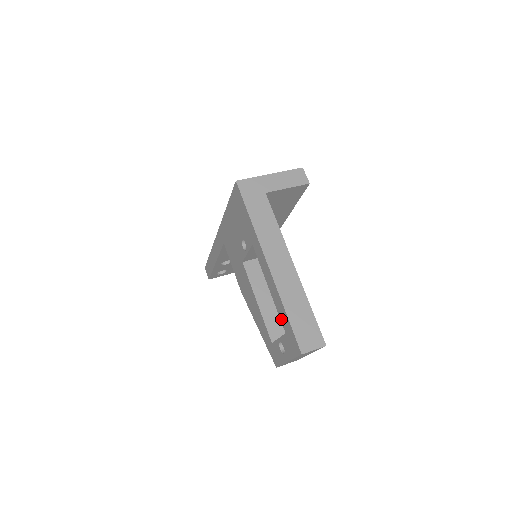
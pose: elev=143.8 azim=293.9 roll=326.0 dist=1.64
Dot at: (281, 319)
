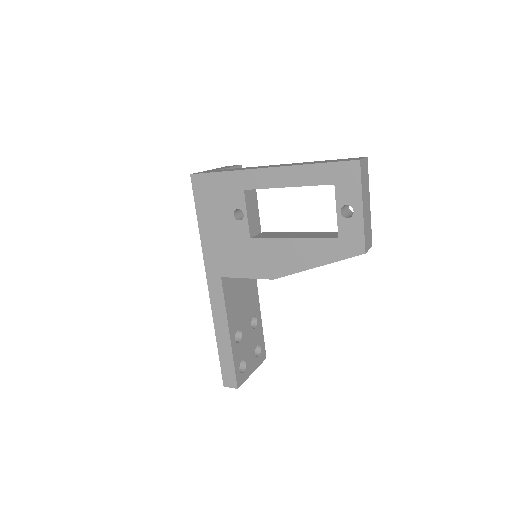
Dot at: (320, 182)
